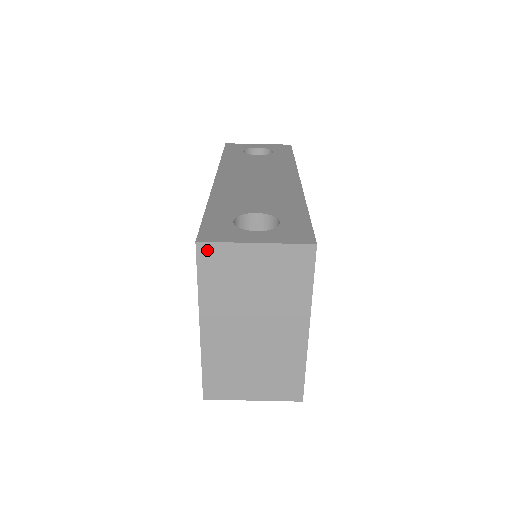
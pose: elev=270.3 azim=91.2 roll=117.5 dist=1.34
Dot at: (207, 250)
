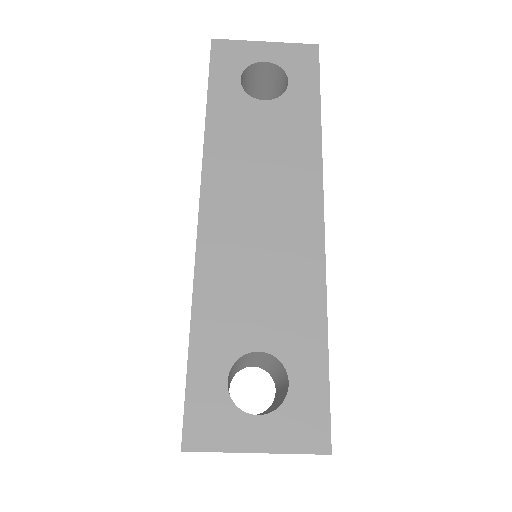
Dot at: (196, 451)
